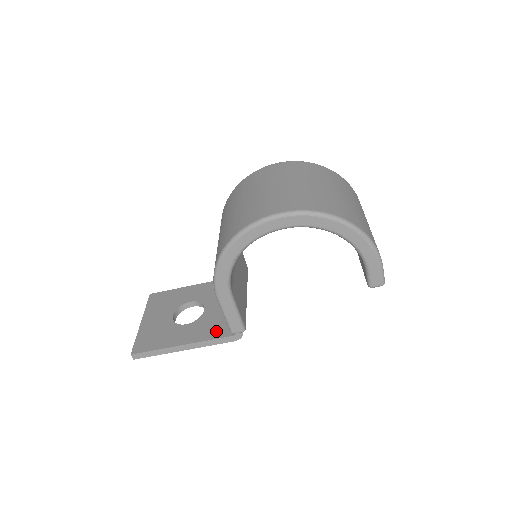
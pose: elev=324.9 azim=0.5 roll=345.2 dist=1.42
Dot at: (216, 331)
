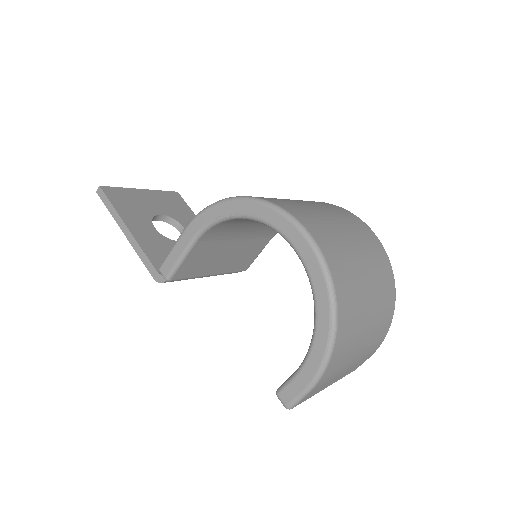
Dot at: (157, 256)
